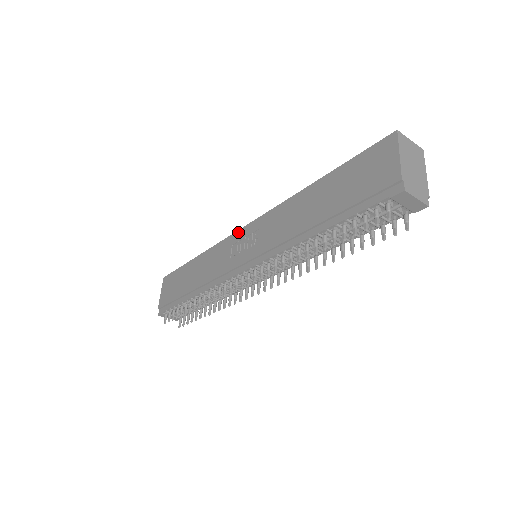
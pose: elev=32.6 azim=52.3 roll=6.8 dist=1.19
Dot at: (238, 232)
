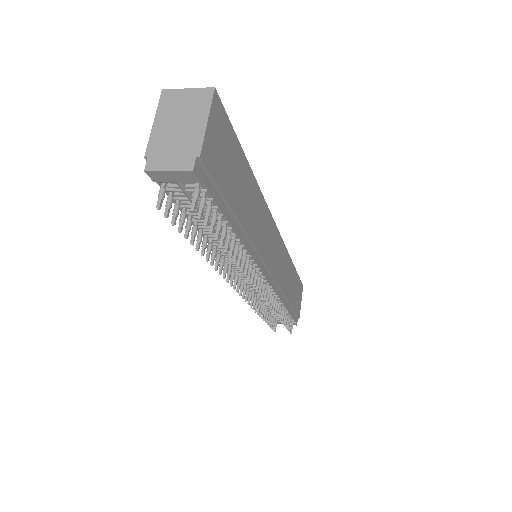
Dot at: occluded
